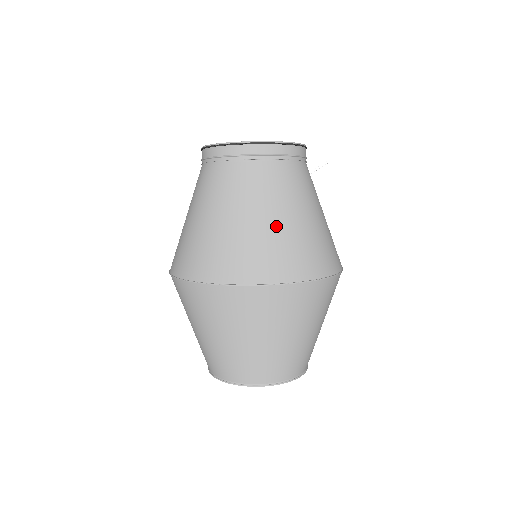
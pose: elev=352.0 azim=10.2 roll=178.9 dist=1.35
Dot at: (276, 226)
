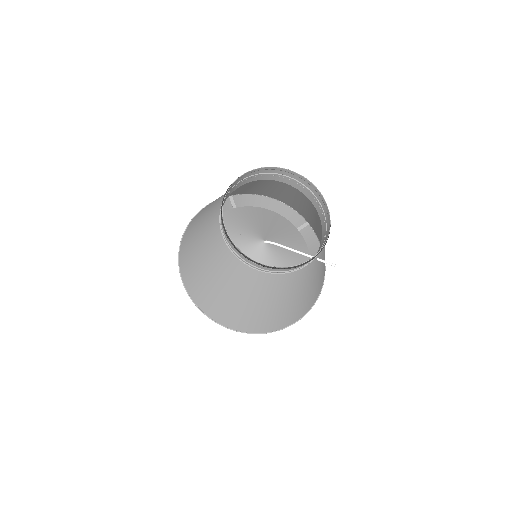
Dot at: (251, 307)
